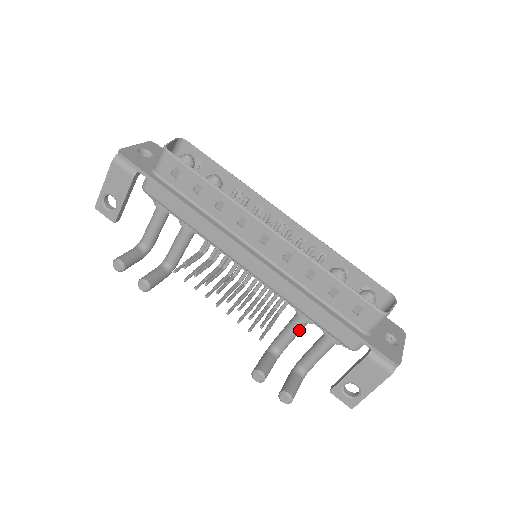
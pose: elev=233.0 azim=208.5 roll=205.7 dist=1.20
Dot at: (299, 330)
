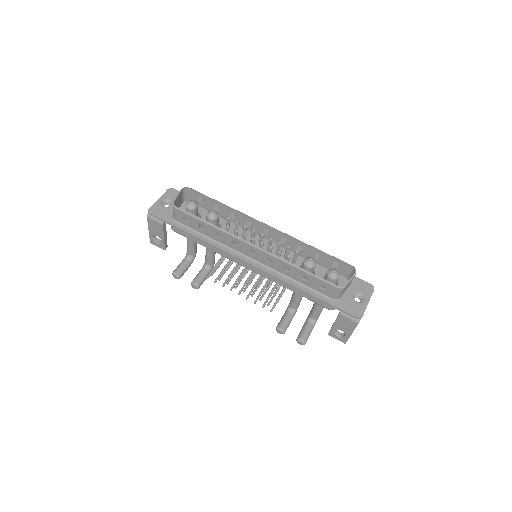
Dot at: (300, 296)
